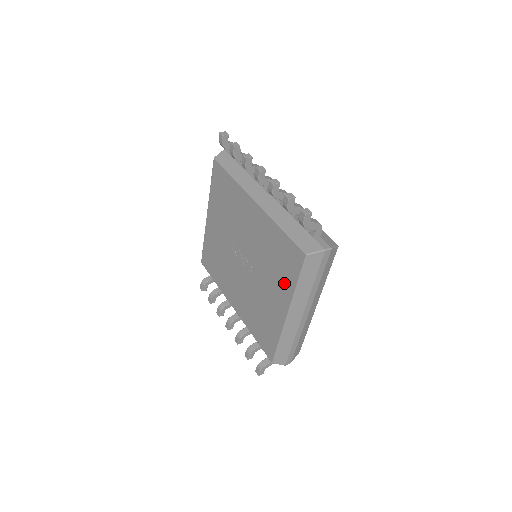
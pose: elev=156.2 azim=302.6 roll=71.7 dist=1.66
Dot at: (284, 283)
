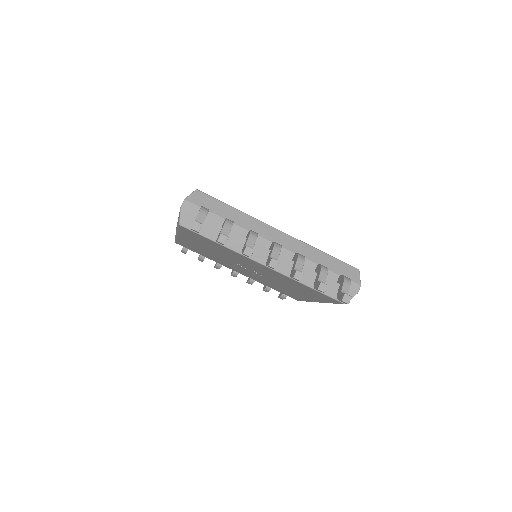
Dot at: (314, 297)
